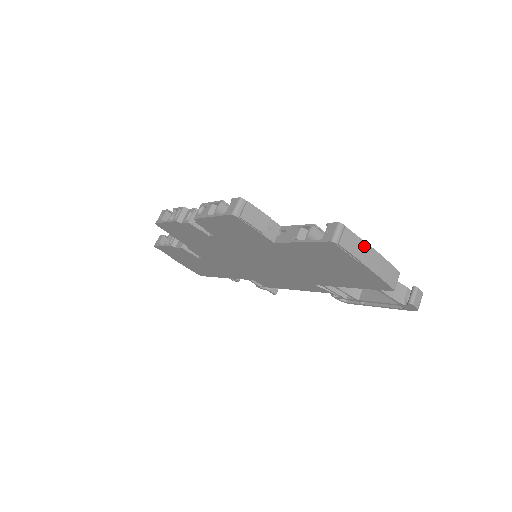
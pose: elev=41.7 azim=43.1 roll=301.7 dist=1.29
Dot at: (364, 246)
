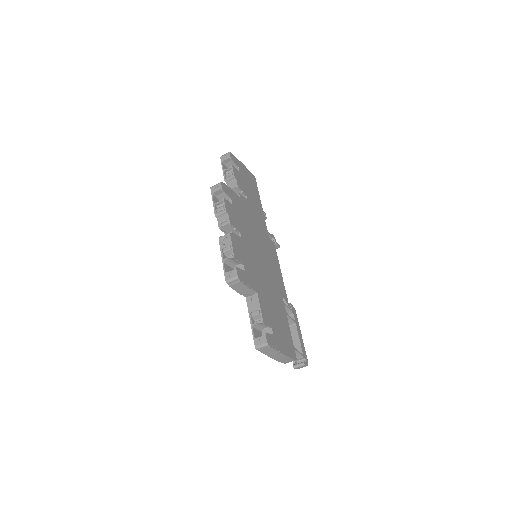
Dot at: (276, 353)
